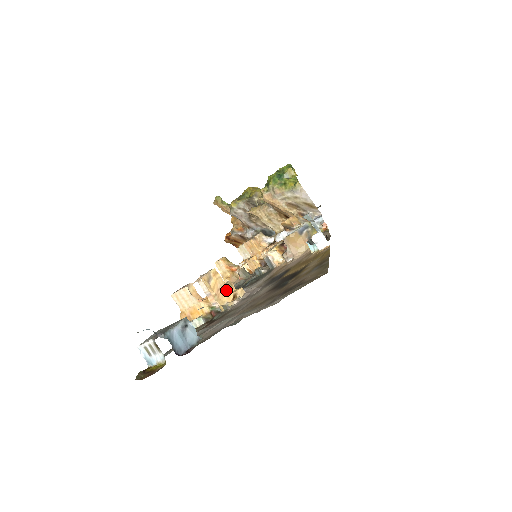
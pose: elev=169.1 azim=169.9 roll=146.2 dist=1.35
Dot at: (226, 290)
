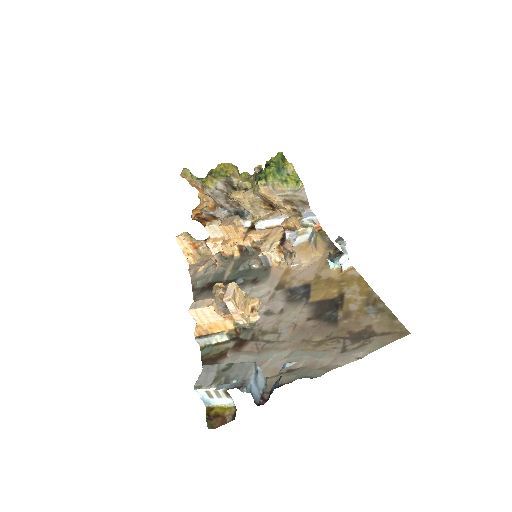
Dot at: (245, 303)
